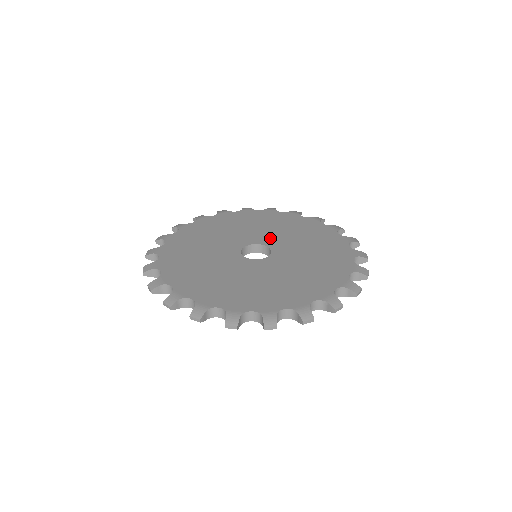
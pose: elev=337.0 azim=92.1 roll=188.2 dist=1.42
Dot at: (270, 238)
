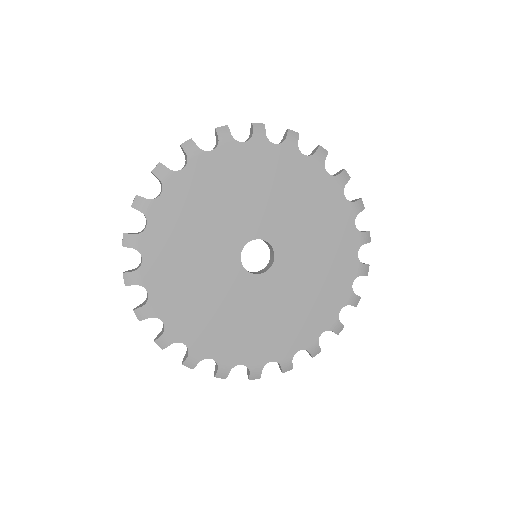
Dot at: (260, 221)
